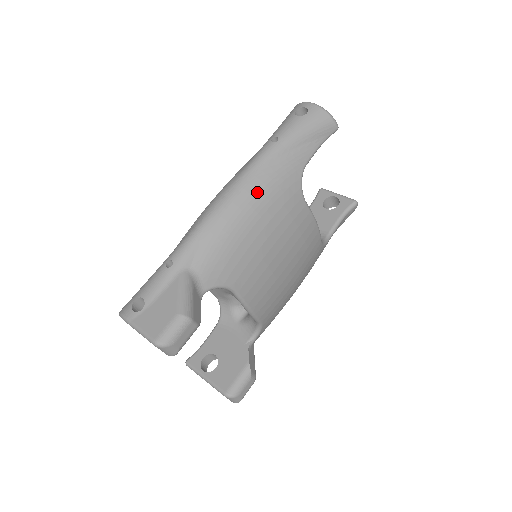
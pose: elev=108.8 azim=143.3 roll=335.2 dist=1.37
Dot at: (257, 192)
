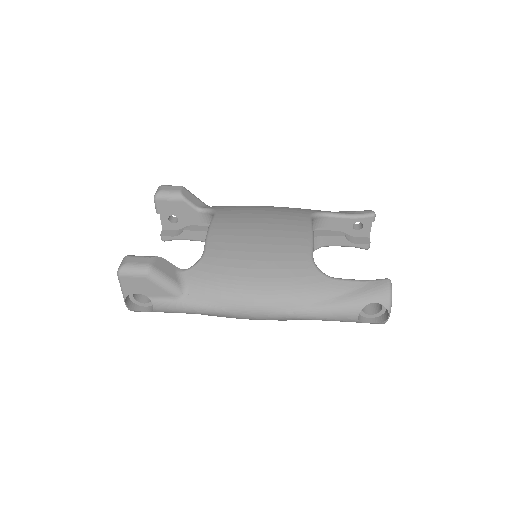
Dot at: occluded
